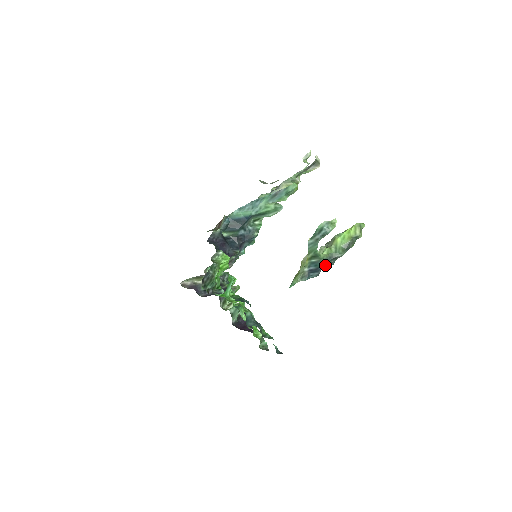
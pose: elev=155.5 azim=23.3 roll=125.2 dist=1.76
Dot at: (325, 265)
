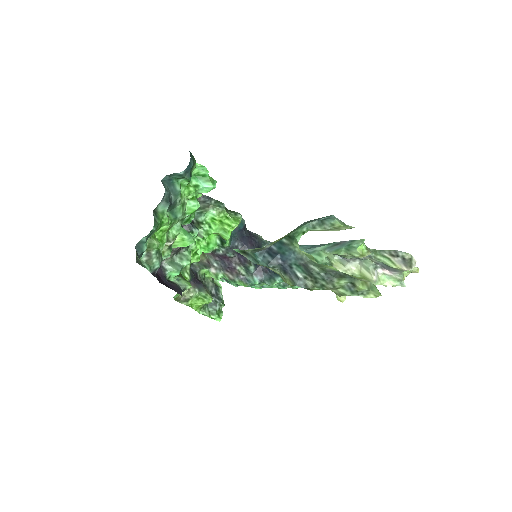
Dot at: (288, 263)
